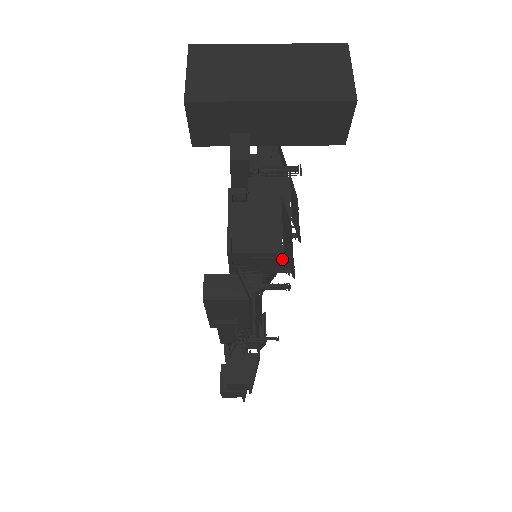
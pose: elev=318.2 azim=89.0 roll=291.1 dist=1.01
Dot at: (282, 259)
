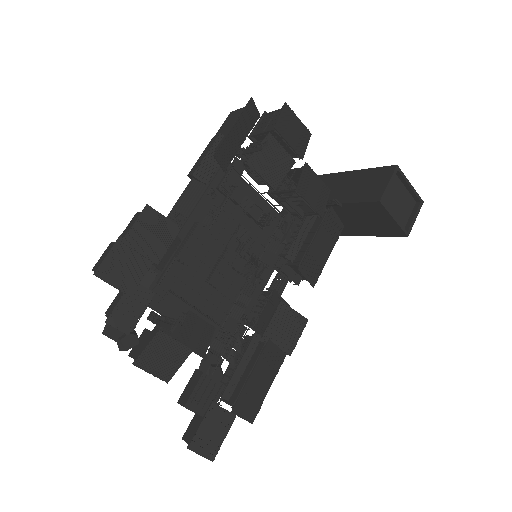
Dot at: (281, 116)
